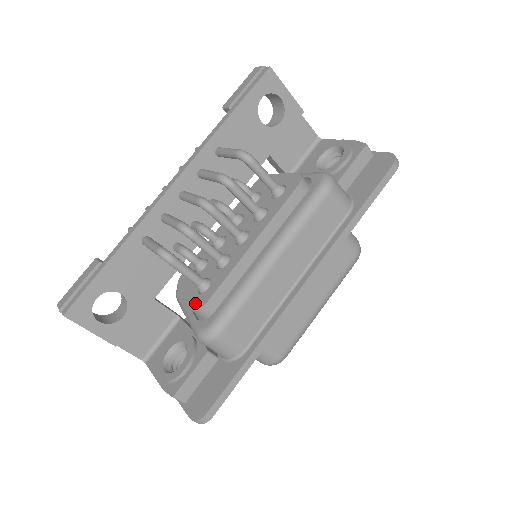
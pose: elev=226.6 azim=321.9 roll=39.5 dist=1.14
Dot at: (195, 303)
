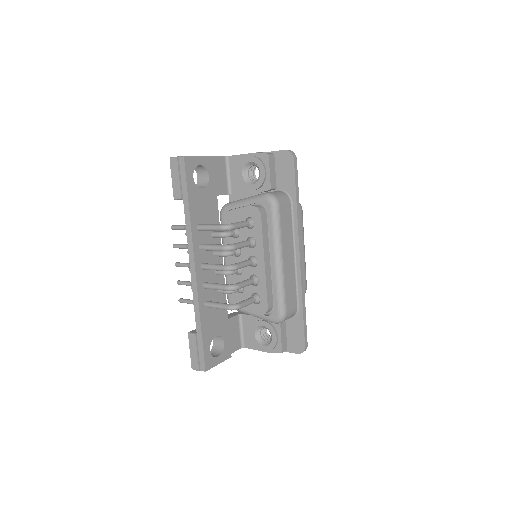
Dot at: (260, 311)
